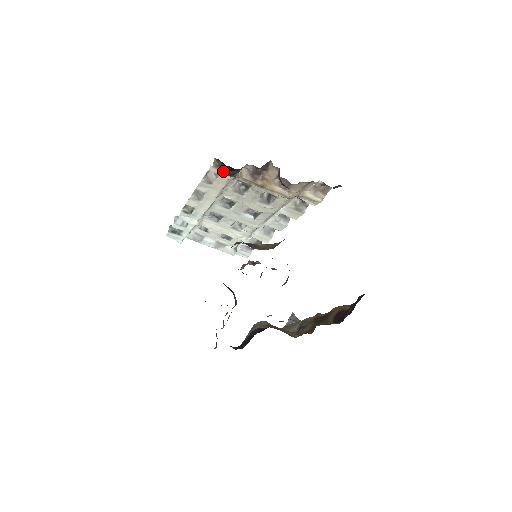
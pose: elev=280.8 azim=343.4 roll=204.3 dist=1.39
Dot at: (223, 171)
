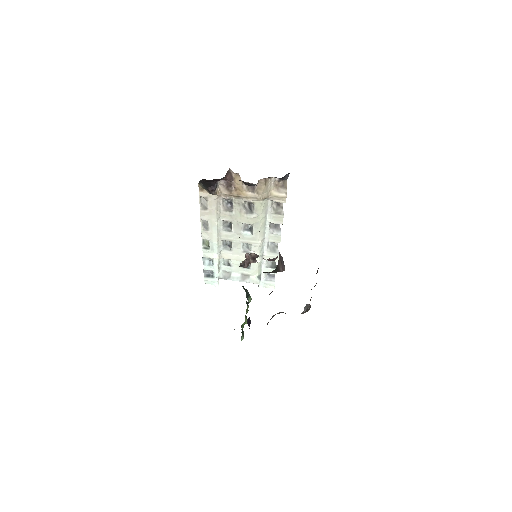
Dot at: (207, 192)
